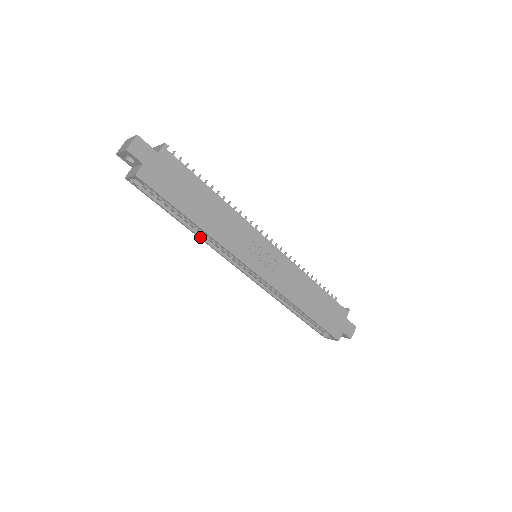
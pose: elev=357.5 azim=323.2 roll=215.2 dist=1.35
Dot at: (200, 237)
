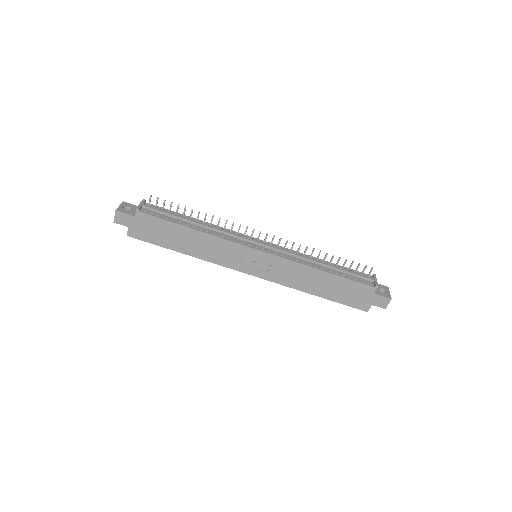
Dot at: occluded
